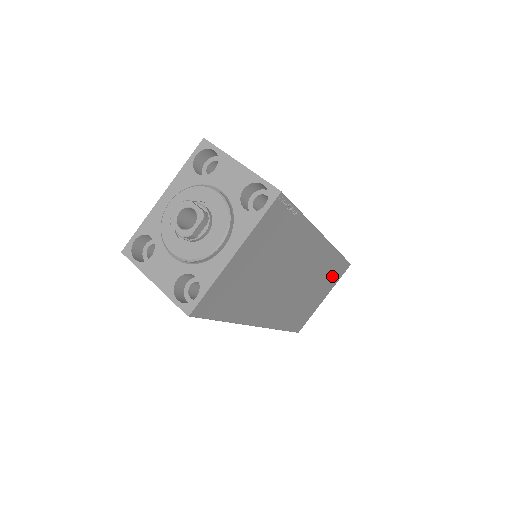
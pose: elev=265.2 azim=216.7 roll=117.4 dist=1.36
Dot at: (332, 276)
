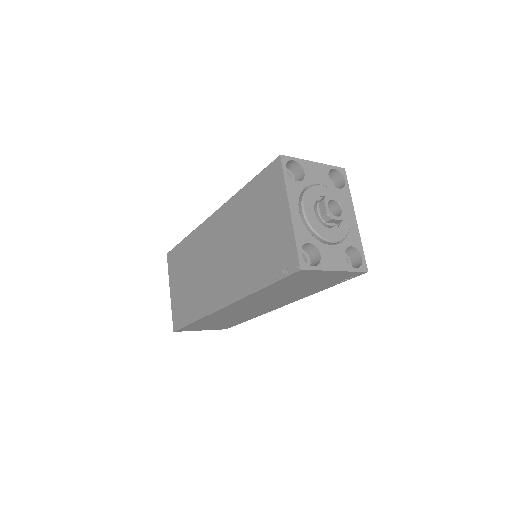
Dot at: occluded
